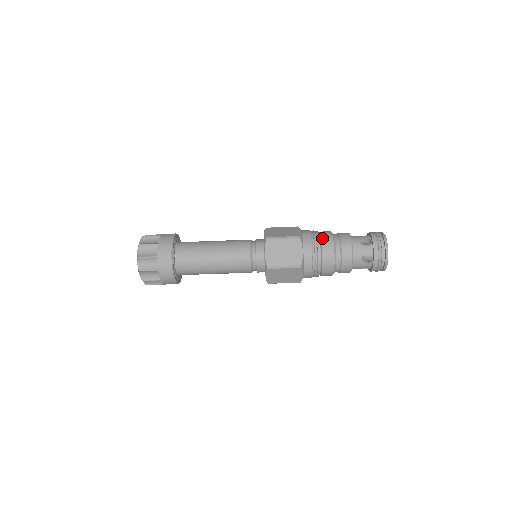
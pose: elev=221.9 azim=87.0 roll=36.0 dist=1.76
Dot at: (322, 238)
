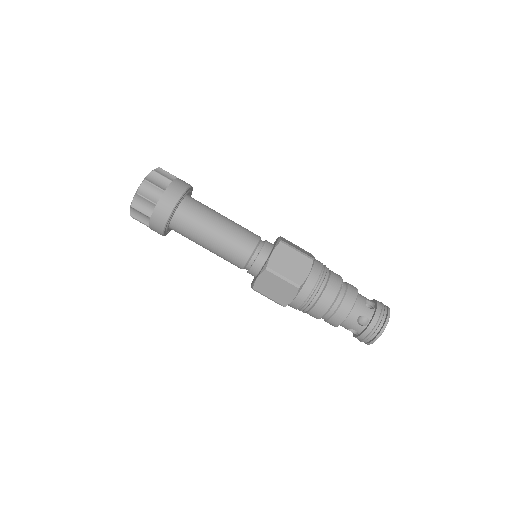
Dot at: occluded
